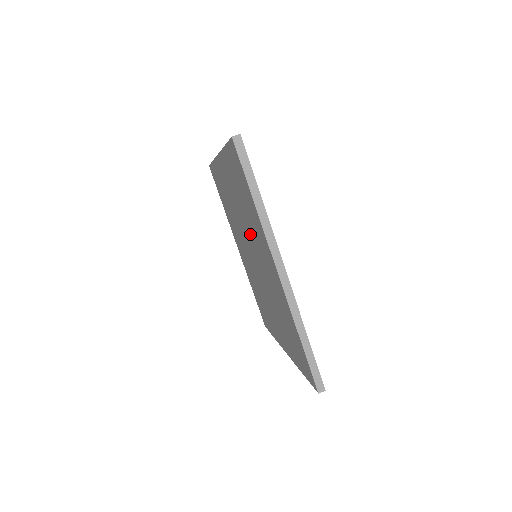
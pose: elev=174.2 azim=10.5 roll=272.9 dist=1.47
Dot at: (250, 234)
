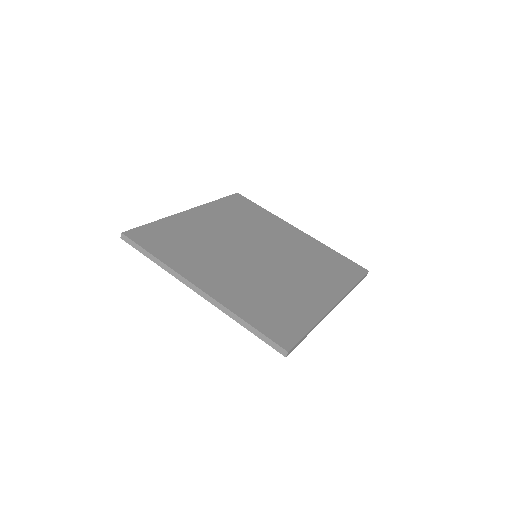
Dot at: occluded
